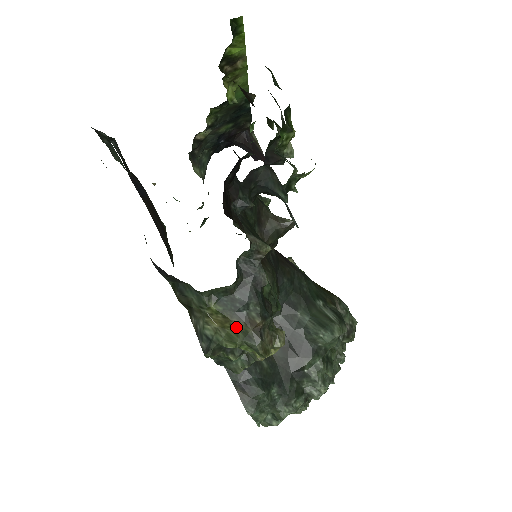
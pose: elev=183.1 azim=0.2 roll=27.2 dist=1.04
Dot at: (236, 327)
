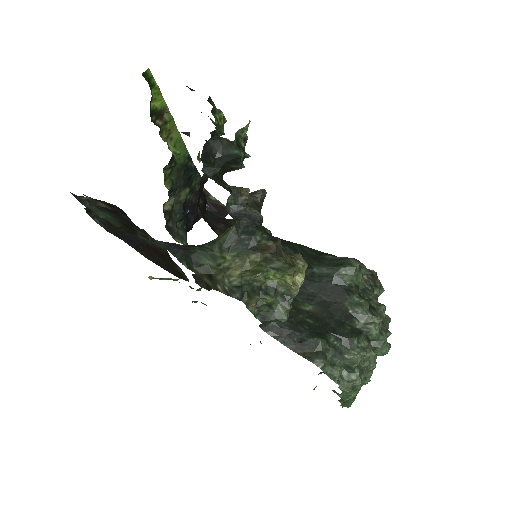
Dot at: (255, 261)
